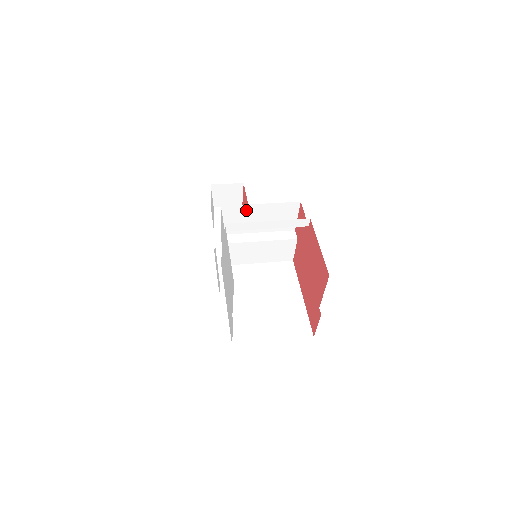
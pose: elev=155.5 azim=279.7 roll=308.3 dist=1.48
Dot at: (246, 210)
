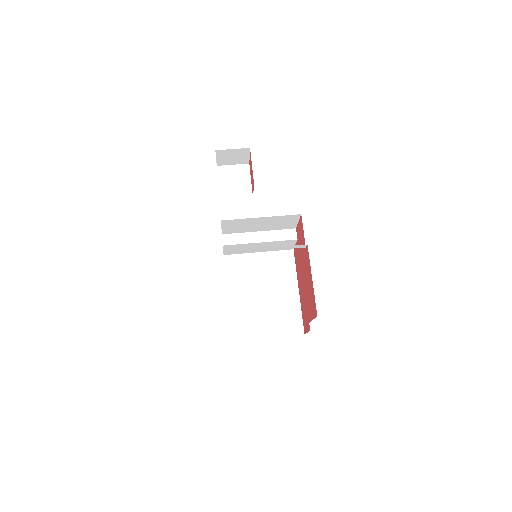
Dot at: (246, 221)
